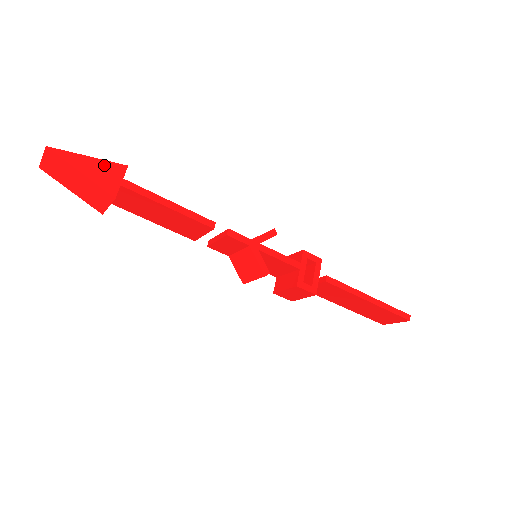
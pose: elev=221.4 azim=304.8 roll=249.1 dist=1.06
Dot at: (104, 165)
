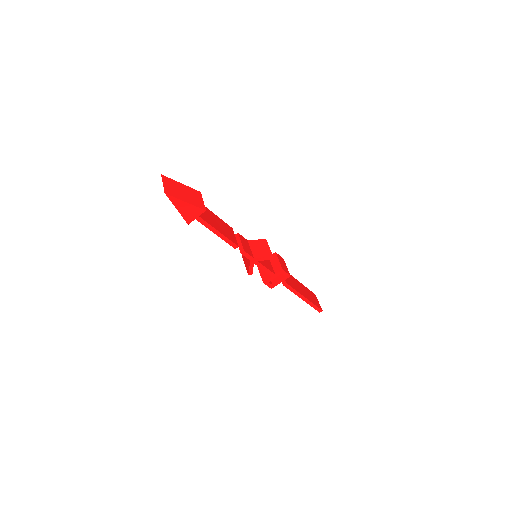
Dot at: (192, 208)
